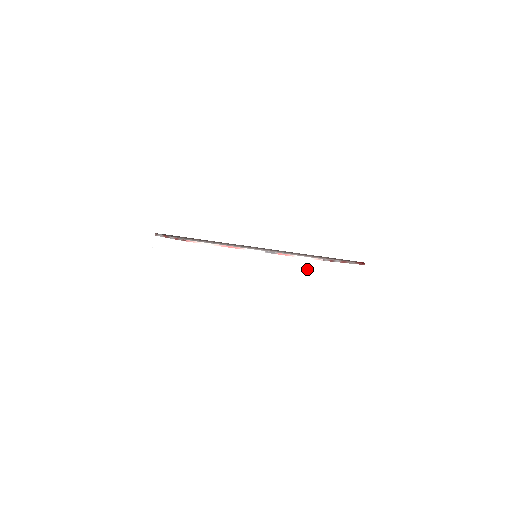
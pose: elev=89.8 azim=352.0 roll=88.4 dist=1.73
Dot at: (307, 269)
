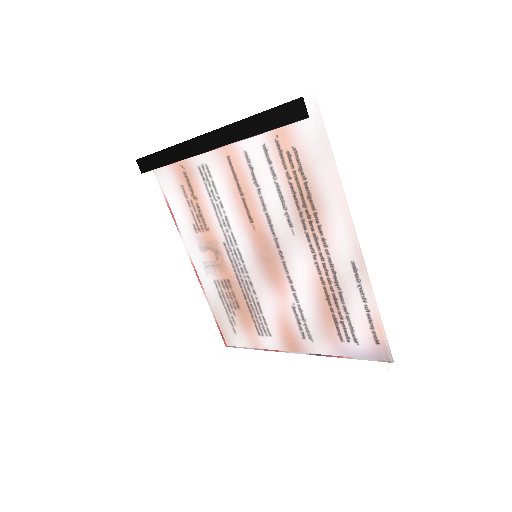
Dot at: (246, 116)
